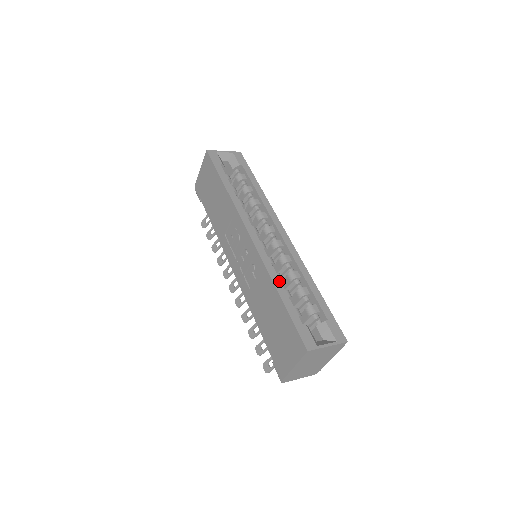
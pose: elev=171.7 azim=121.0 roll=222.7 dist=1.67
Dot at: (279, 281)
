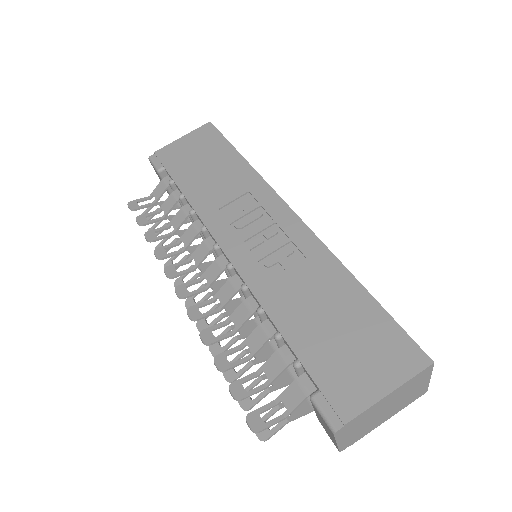
Dot at: occluded
